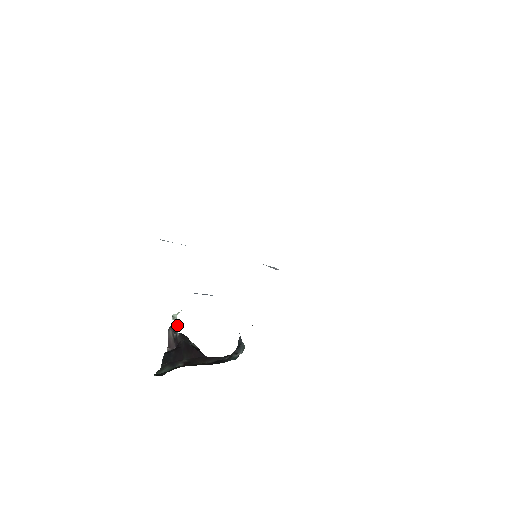
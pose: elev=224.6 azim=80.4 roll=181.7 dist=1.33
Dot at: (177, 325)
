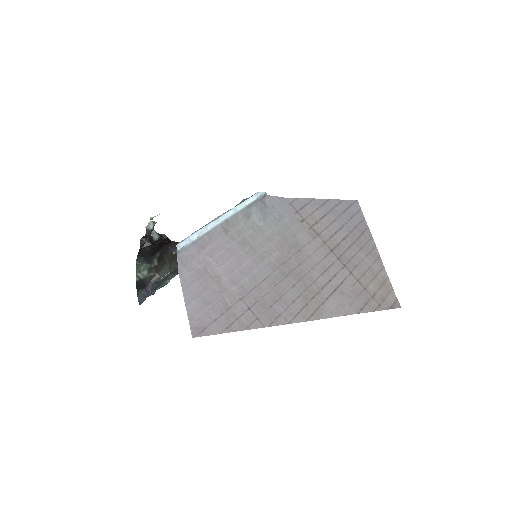
Dot at: (153, 227)
